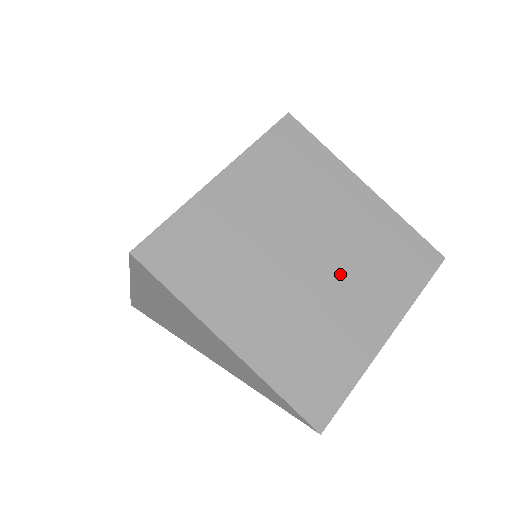
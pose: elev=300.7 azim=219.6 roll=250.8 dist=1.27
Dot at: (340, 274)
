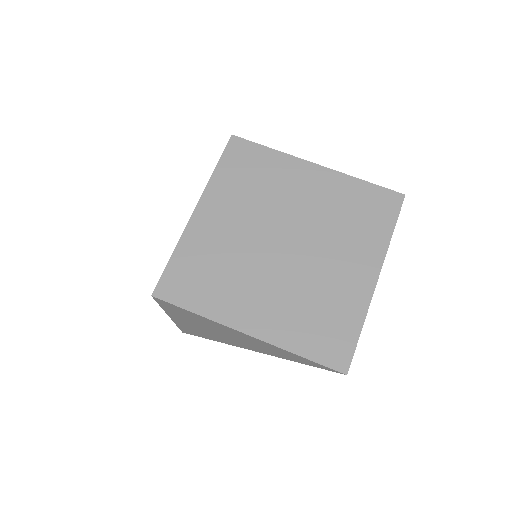
Dot at: (319, 245)
